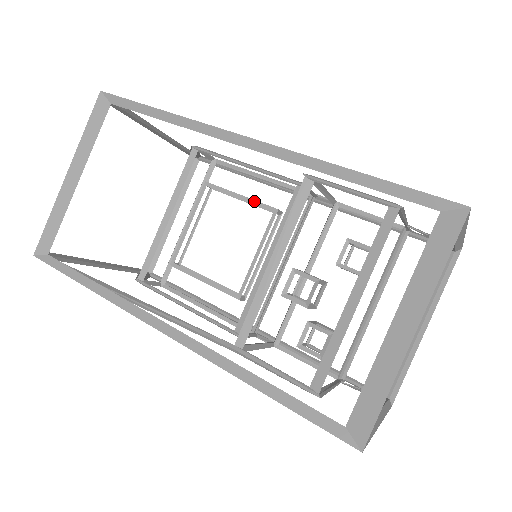
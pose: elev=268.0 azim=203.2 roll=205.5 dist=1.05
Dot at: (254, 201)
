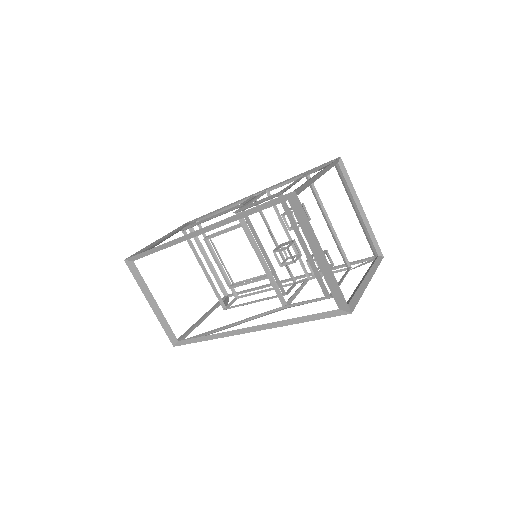
Dot at: (231, 229)
